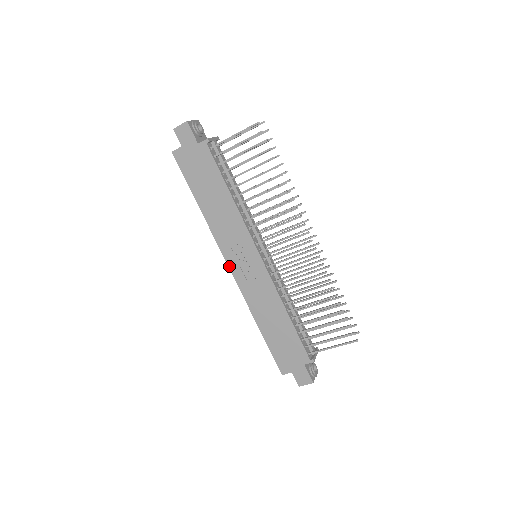
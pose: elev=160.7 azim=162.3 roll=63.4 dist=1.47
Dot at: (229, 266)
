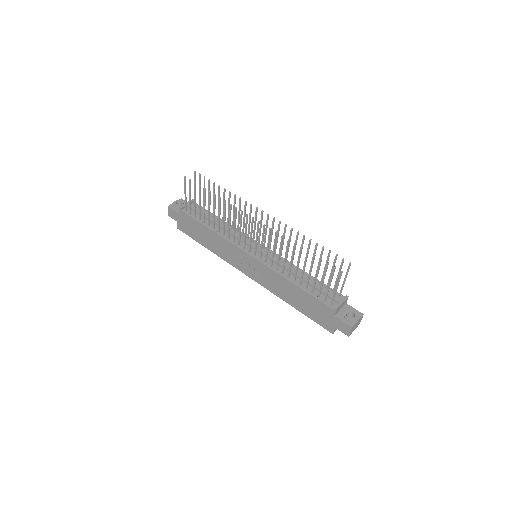
Dot at: (246, 275)
